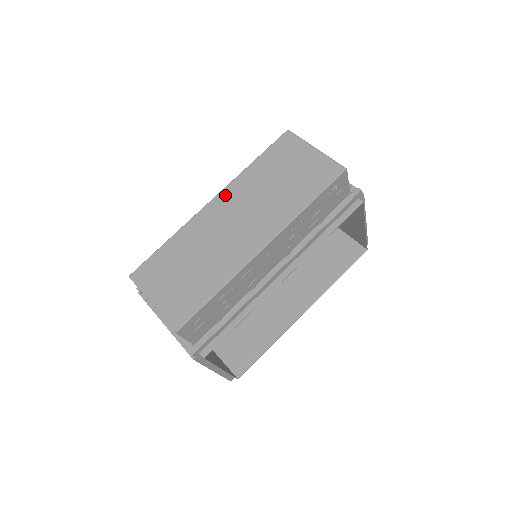
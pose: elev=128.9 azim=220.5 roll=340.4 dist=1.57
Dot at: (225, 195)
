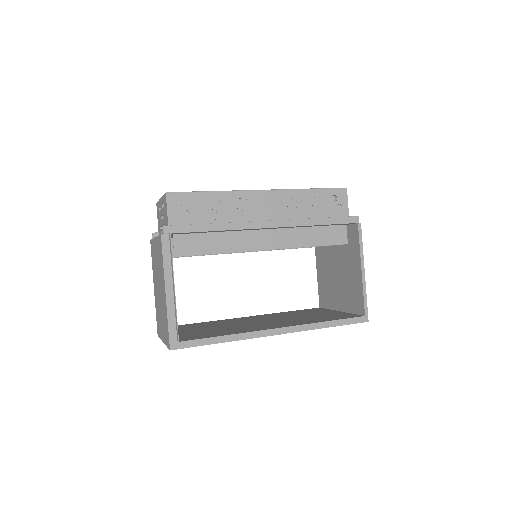
Dot at: occluded
